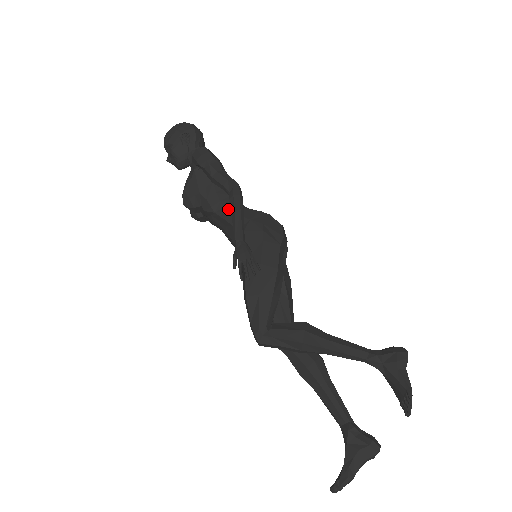
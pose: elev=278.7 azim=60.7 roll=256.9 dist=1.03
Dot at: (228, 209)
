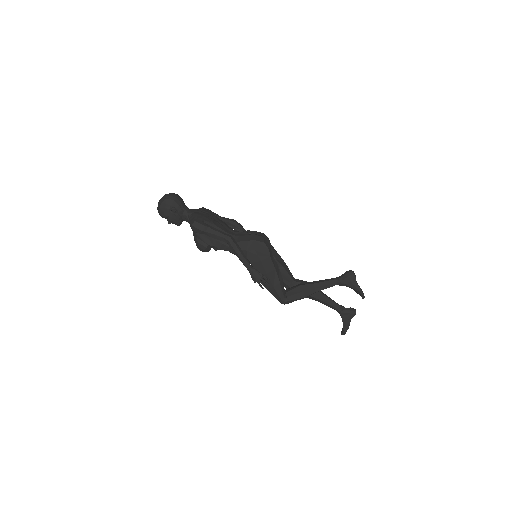
Dot at: occluded
